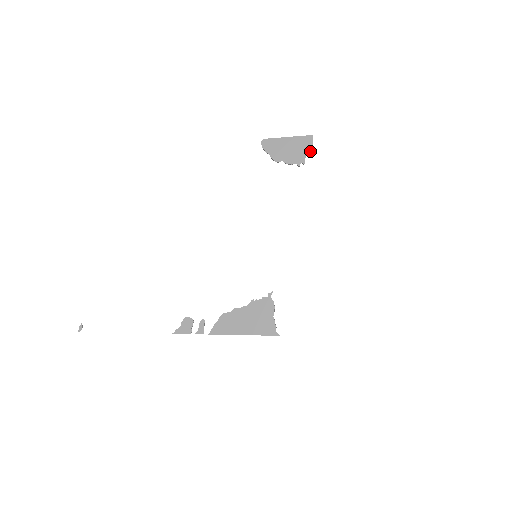
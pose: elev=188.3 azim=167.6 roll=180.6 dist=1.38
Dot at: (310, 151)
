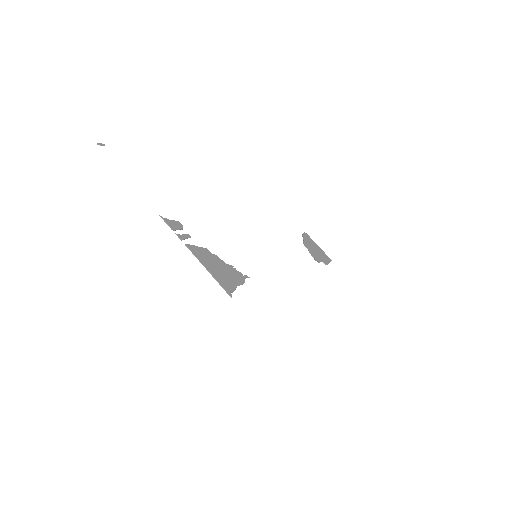
Dot at: (326, 263)
